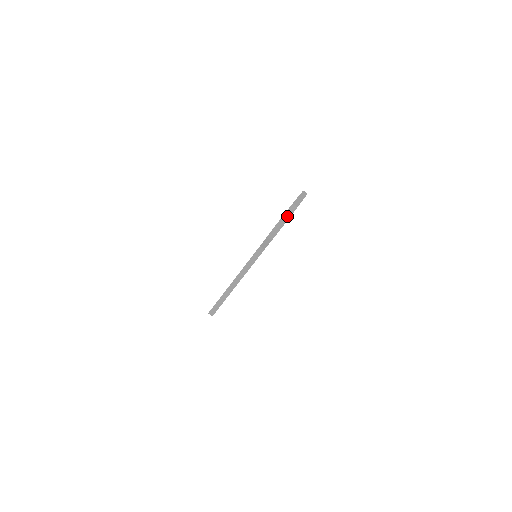
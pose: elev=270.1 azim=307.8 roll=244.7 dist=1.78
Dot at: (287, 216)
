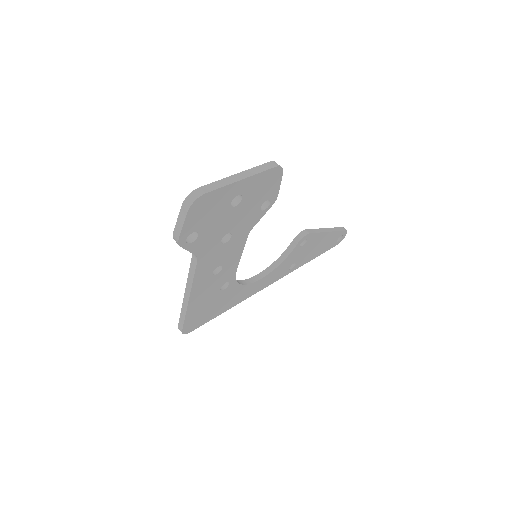
Dot at: (185, 209)
